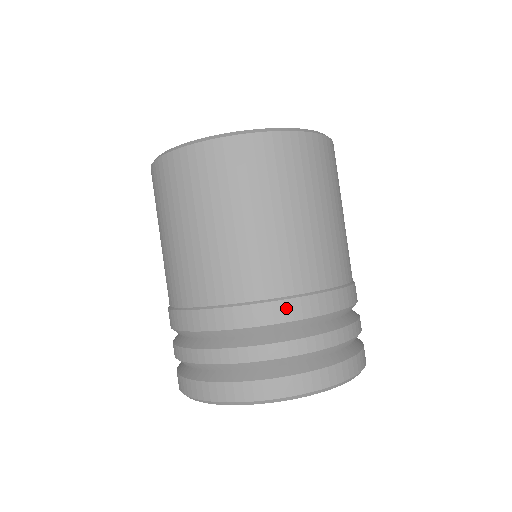
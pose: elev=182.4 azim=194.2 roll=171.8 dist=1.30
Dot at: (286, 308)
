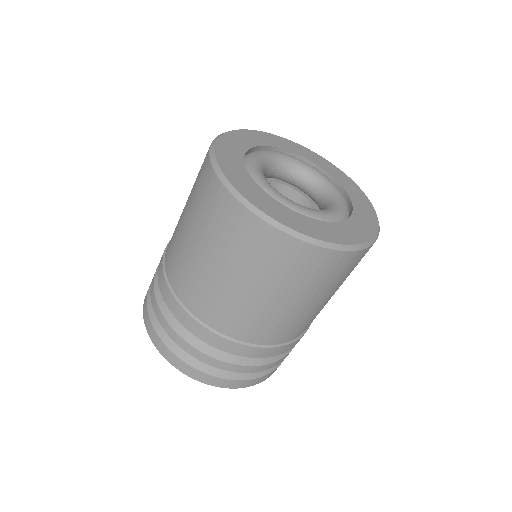
Dot at: (273, 351)
